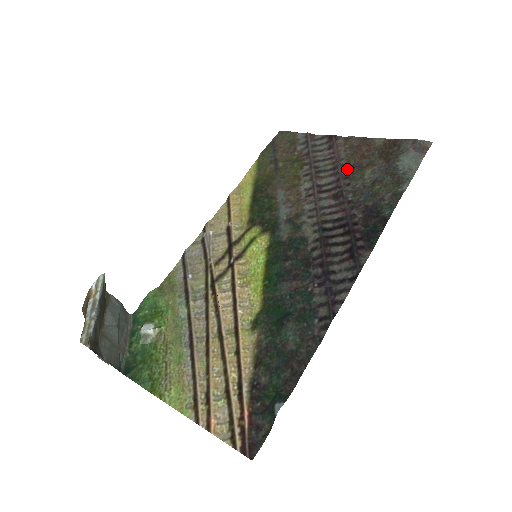
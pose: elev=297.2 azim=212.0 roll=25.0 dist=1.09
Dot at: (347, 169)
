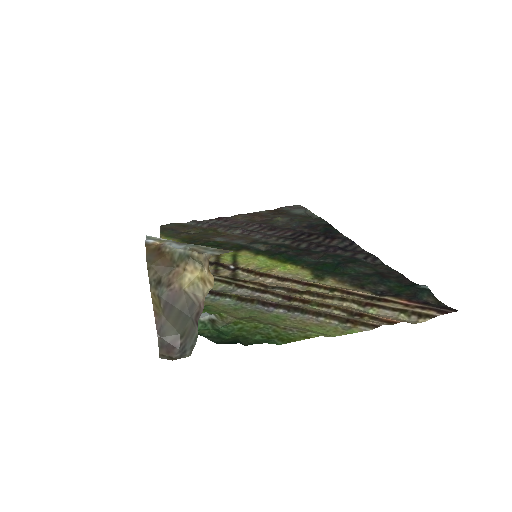
Dot at: (259, 222)
